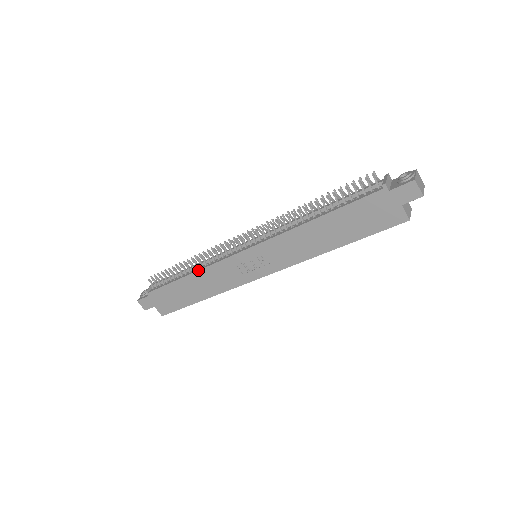
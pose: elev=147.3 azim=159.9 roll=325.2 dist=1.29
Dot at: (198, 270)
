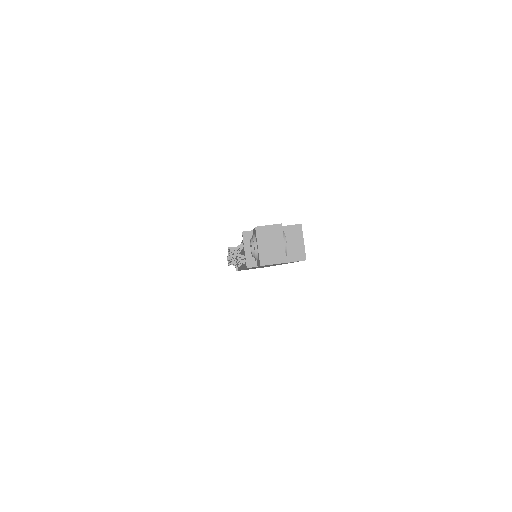
Dot at: occluded
